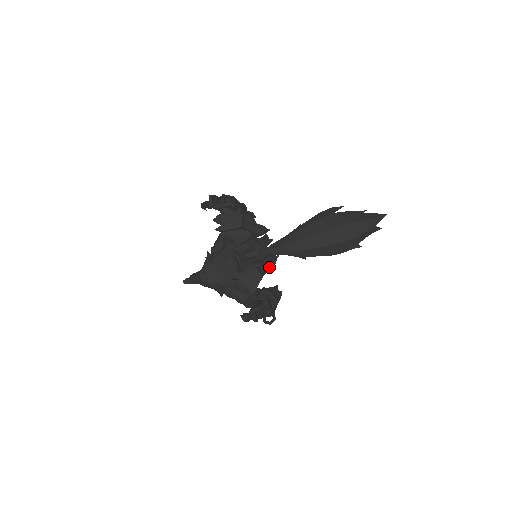
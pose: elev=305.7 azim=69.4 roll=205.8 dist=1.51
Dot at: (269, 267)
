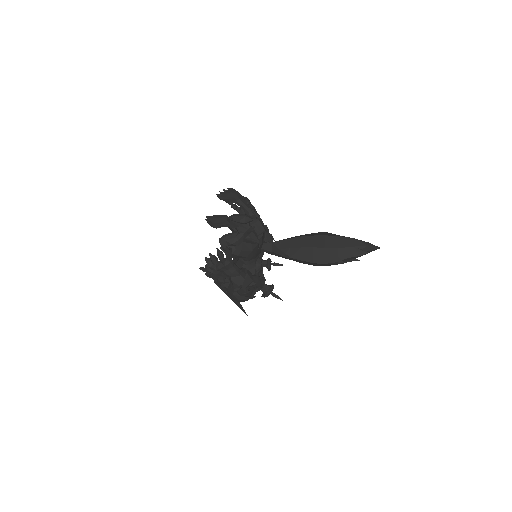
Dot at: (241, 226)
